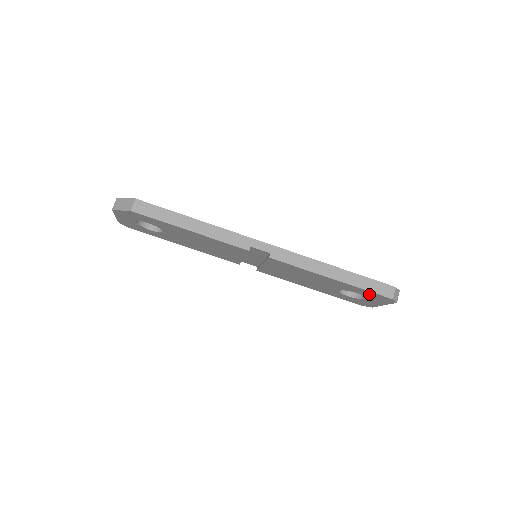
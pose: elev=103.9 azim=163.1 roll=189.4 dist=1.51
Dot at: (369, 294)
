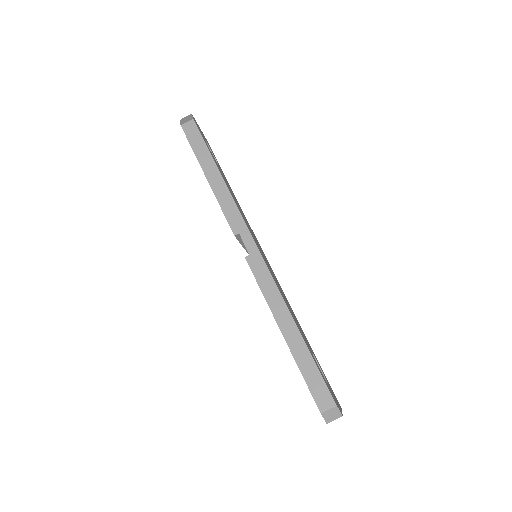
Dot at: occluded
